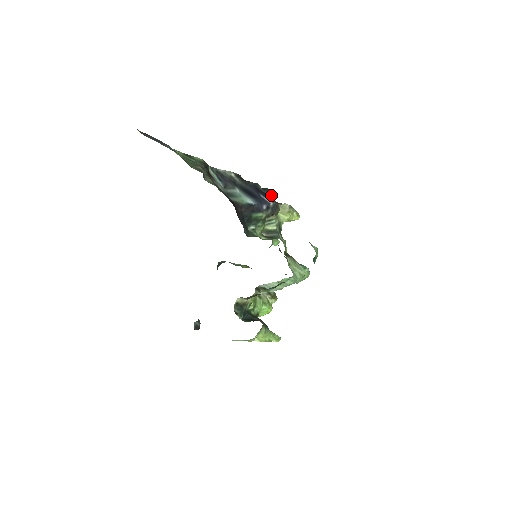
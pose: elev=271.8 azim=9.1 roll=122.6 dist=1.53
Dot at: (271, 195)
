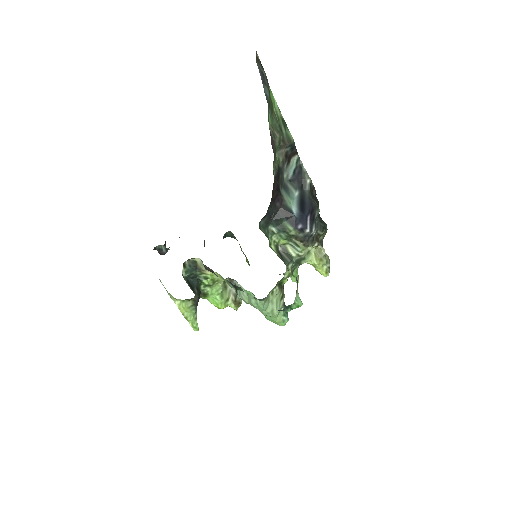
Dot at: (320, 229)
